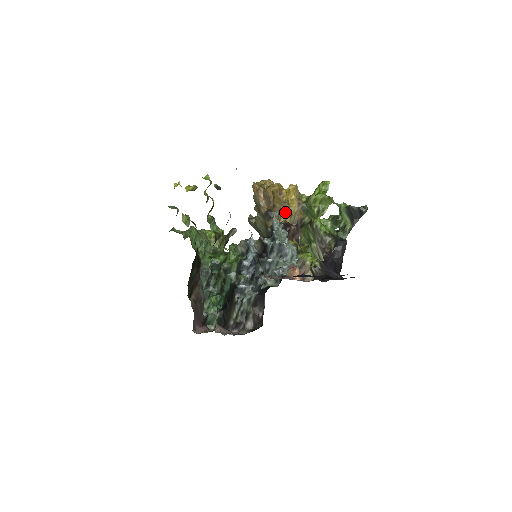
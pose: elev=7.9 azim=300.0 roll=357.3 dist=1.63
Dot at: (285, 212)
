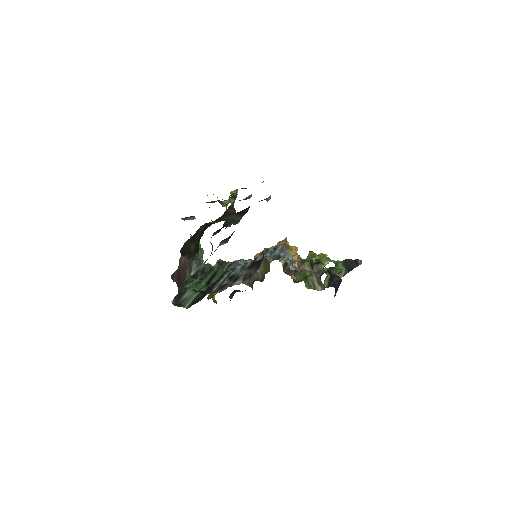
Dot at: occluded
